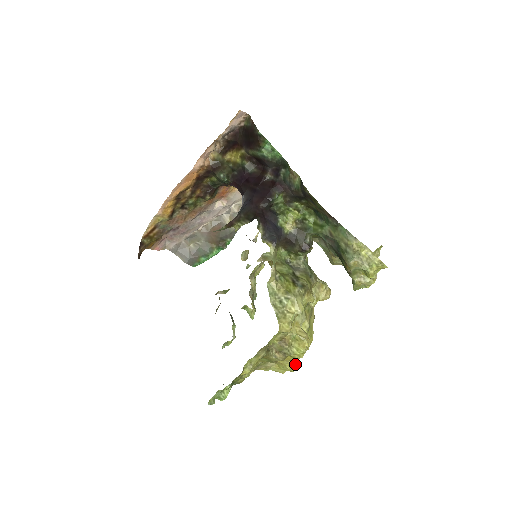
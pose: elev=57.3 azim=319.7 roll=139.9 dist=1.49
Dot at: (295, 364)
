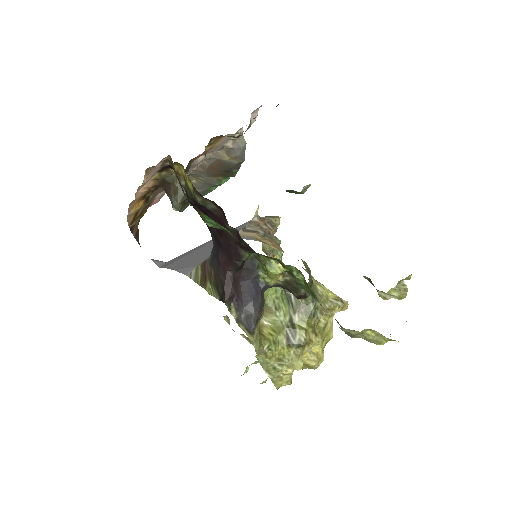
Dot at: occluded
